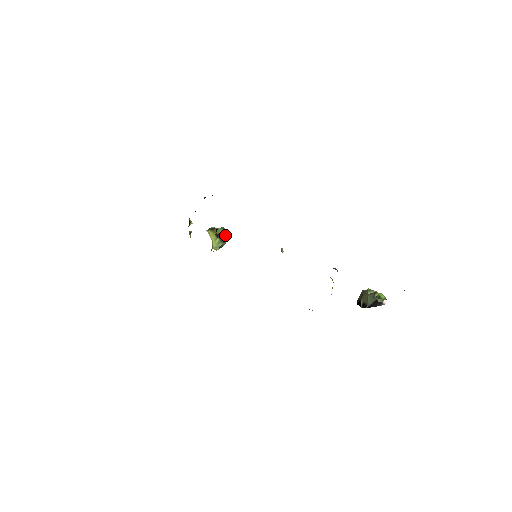
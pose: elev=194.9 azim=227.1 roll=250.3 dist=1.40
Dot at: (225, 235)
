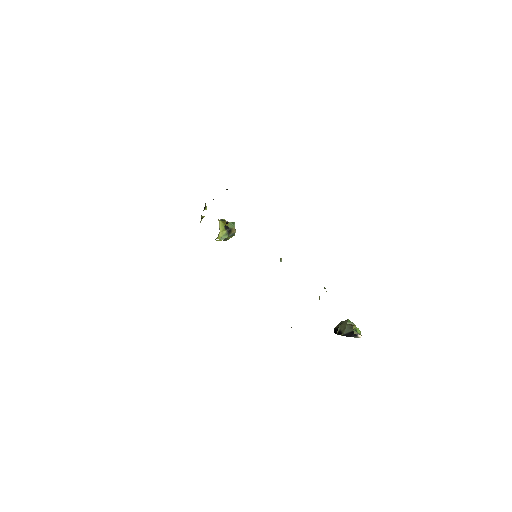
Dot at: (233, 230)
